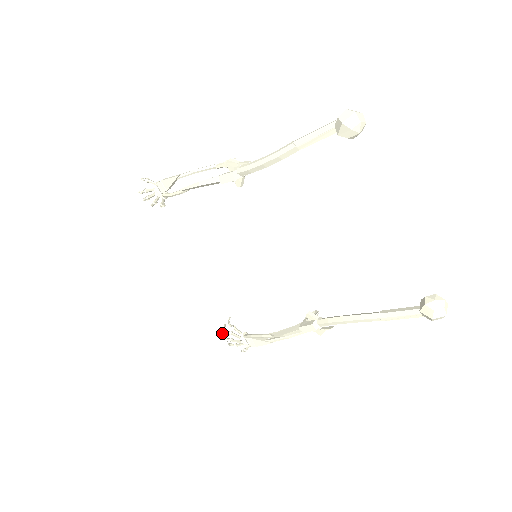
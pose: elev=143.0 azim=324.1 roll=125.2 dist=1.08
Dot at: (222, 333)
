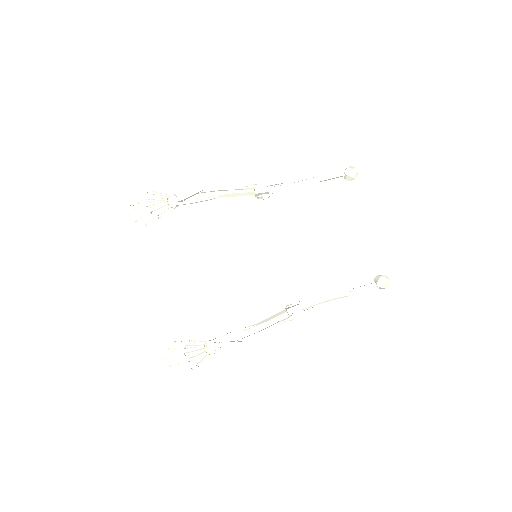
Dot at: (163, 358)
